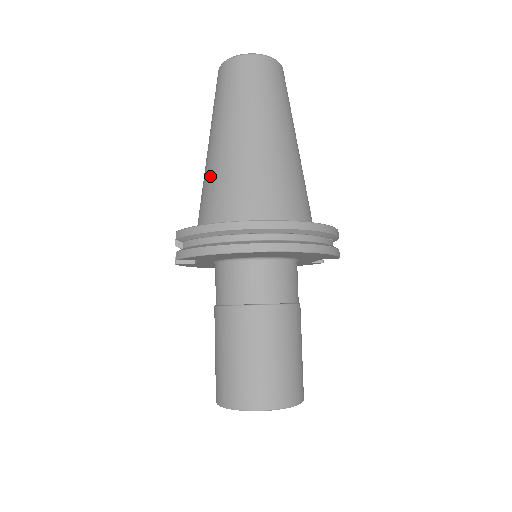
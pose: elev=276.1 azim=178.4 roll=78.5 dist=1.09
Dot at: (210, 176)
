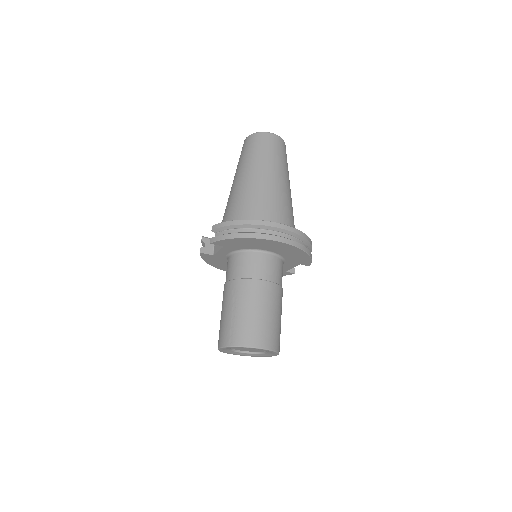
Dot at: (237, 197)
